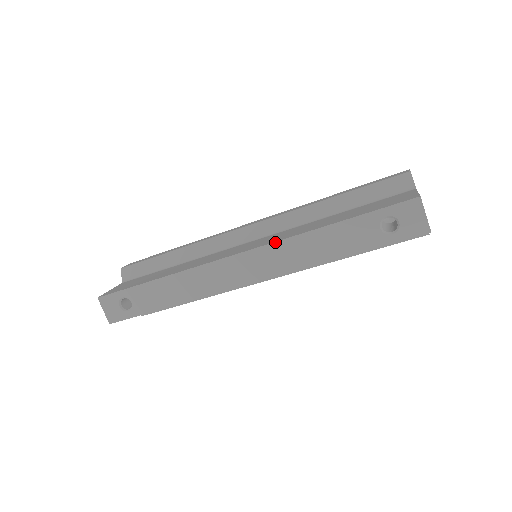
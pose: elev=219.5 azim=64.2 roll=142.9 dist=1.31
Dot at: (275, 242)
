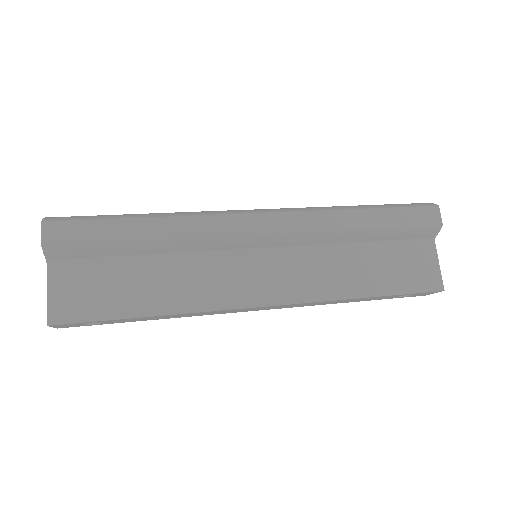
Dot at: occluded
